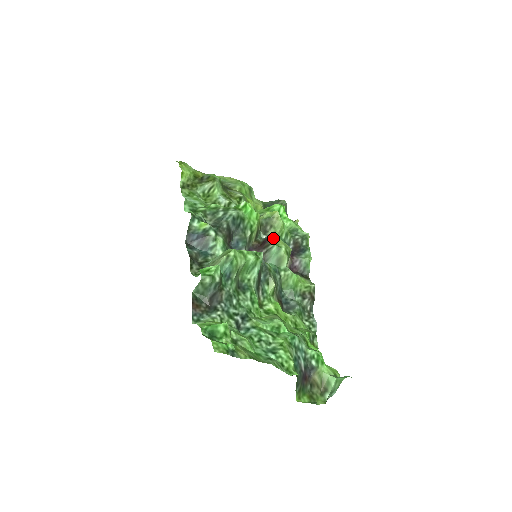
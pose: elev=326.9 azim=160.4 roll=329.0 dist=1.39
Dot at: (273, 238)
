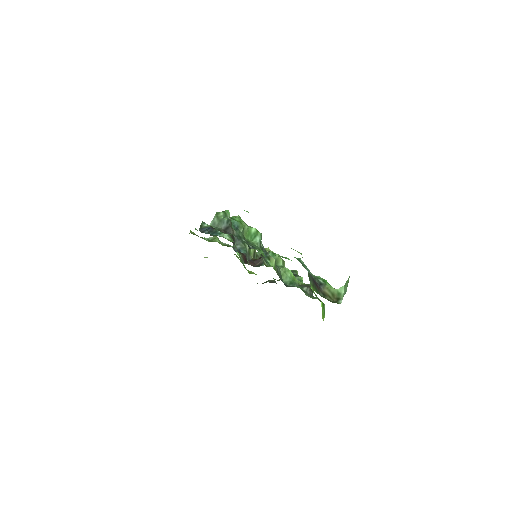
Dot at: (268, 251)
